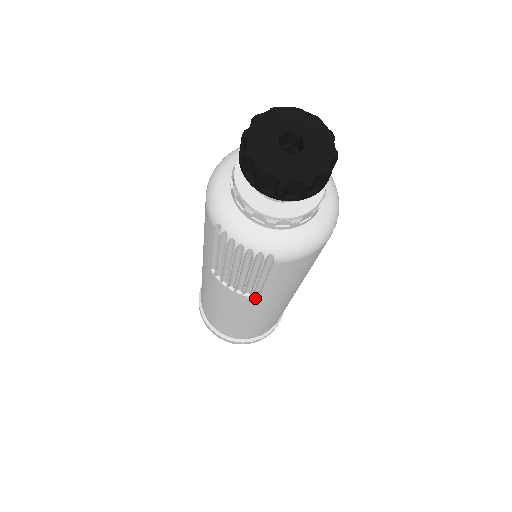
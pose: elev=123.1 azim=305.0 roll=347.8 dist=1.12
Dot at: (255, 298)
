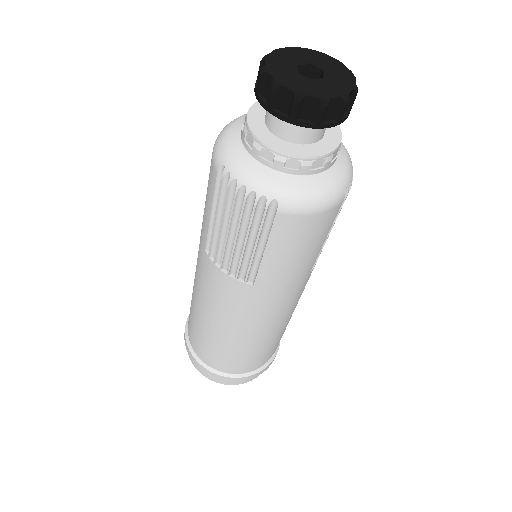
Dot at: (249, 285)
